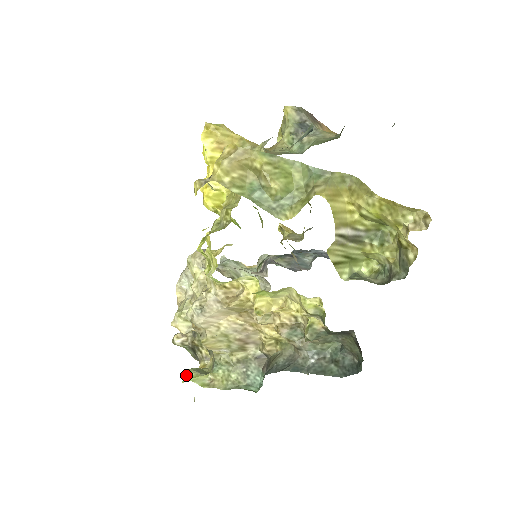
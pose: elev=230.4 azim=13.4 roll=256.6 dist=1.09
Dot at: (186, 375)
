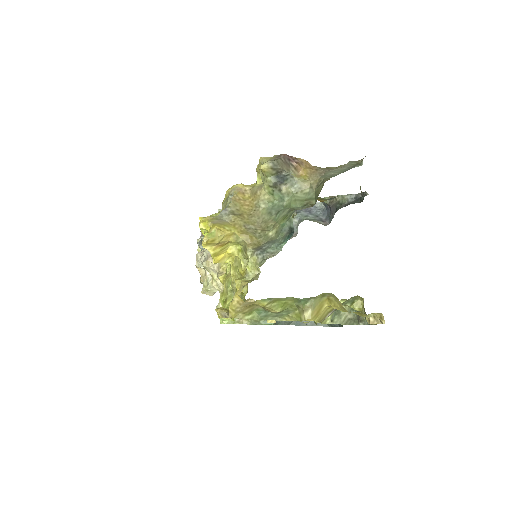
Dot at: (221, 318)
